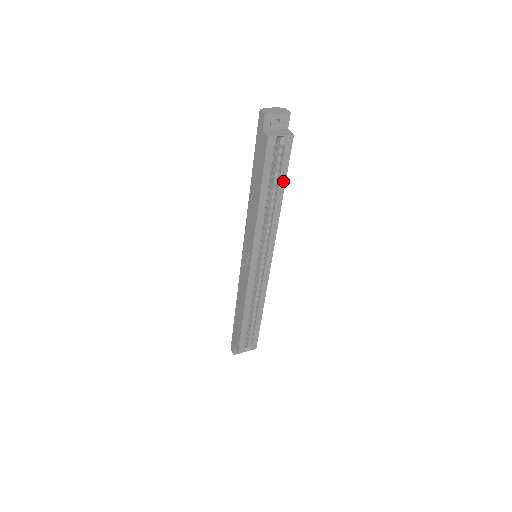
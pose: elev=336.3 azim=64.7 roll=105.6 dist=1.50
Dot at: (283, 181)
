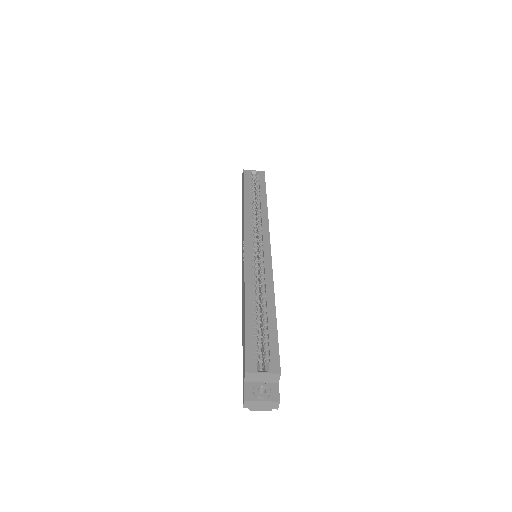
Dot at: (264, 192)
